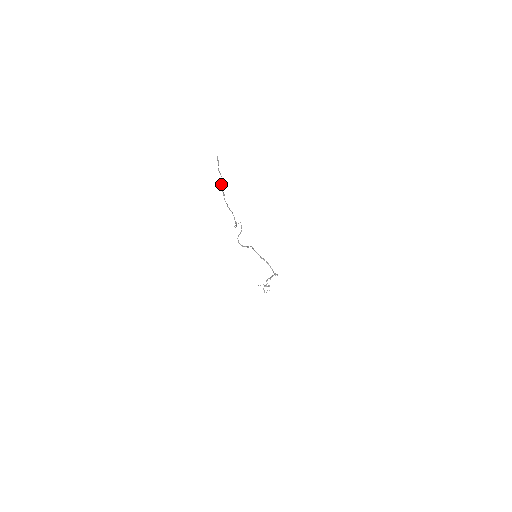
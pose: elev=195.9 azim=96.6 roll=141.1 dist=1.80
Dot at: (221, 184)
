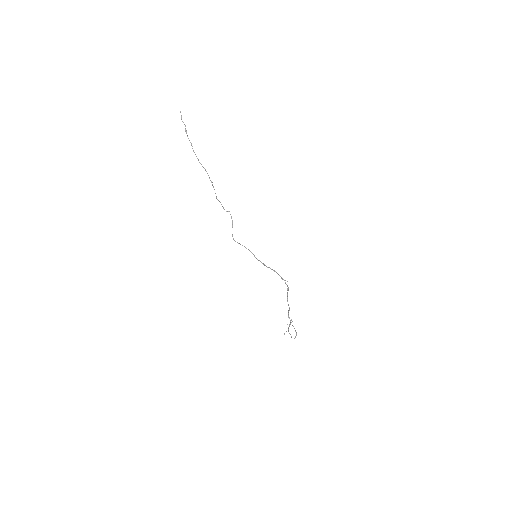
Dot at: (186, 132)
